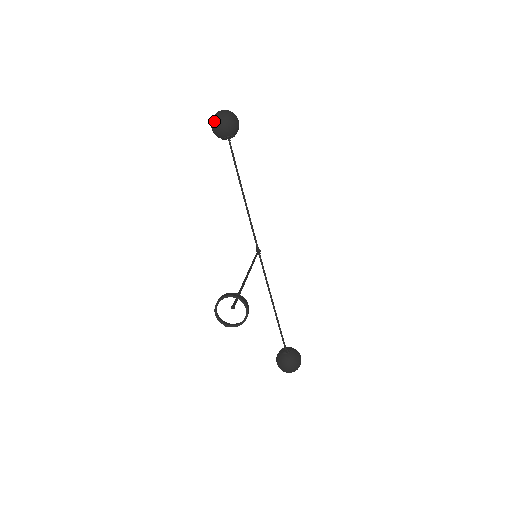
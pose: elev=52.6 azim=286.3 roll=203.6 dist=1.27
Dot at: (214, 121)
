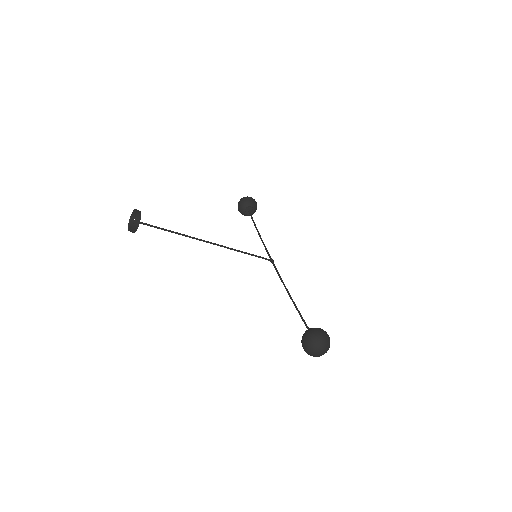
Dot at: occluded
